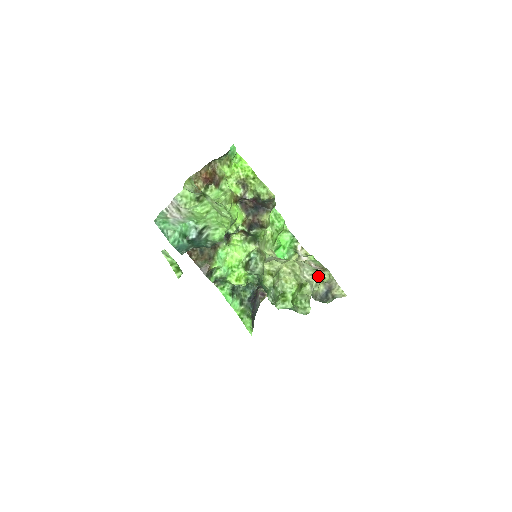
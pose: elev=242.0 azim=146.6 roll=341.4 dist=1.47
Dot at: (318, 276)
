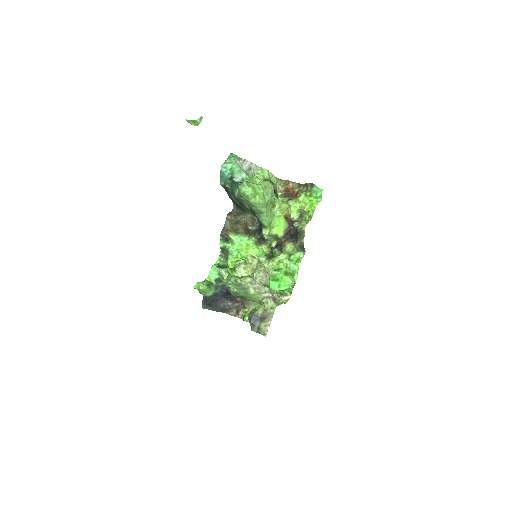
Dot at: (263, 287)
